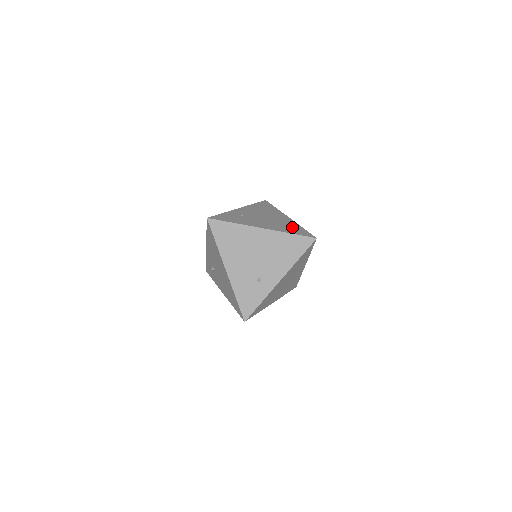
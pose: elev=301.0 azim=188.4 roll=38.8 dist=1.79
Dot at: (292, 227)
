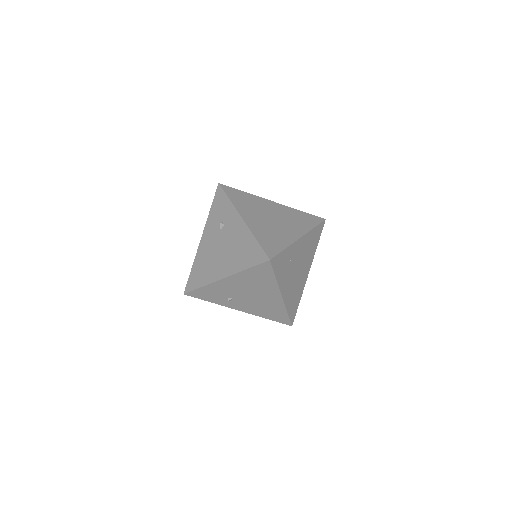
Dot at: (297, 299)
